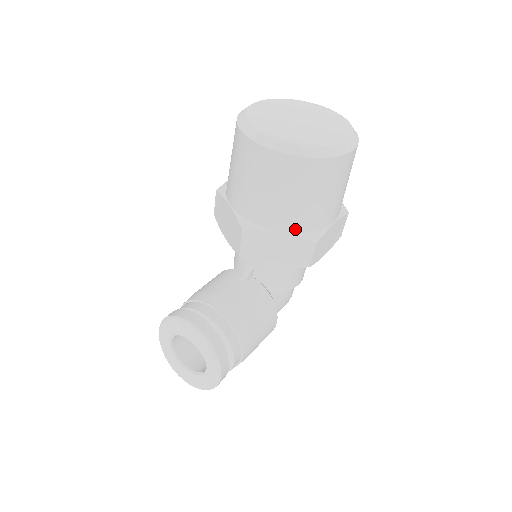
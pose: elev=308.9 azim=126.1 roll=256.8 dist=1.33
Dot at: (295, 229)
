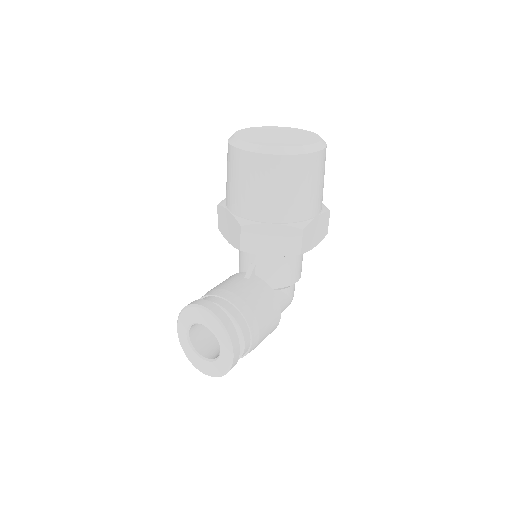
Dot at: (284, 220)
